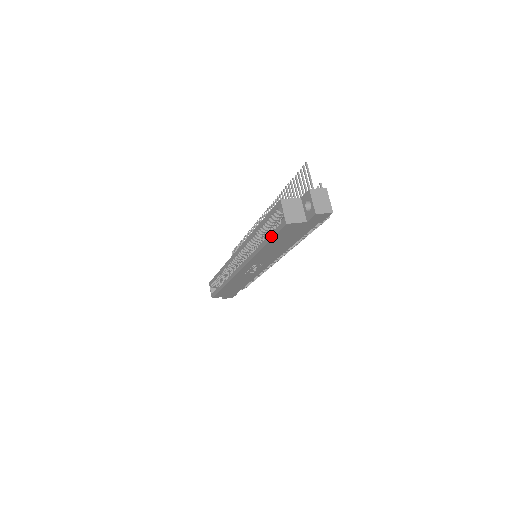
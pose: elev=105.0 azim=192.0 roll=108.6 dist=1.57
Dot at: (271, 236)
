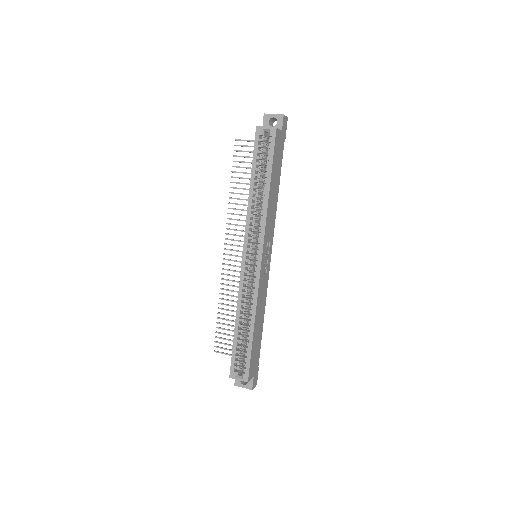
Dot at: (271, 161)
